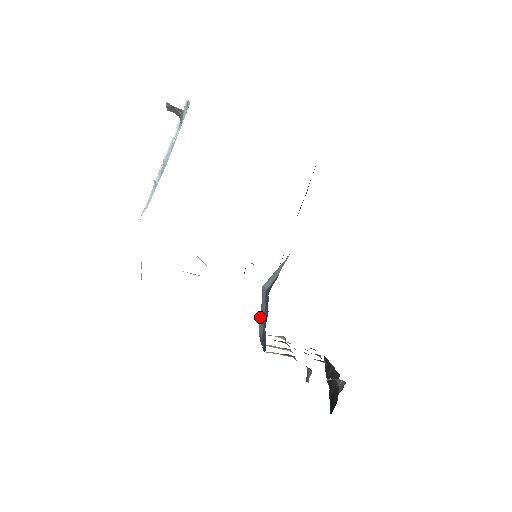
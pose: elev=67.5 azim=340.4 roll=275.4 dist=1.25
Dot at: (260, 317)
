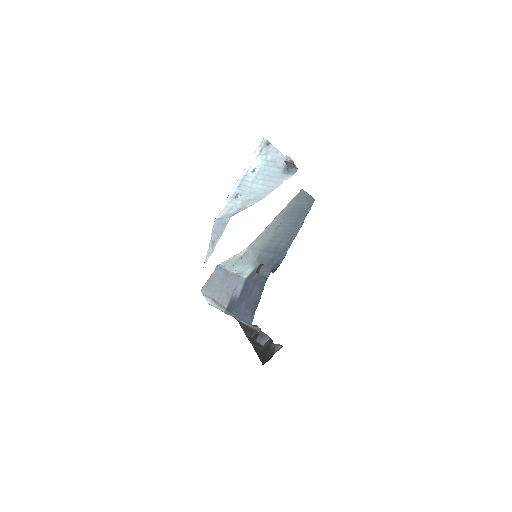
Dot at: (207, 288)
